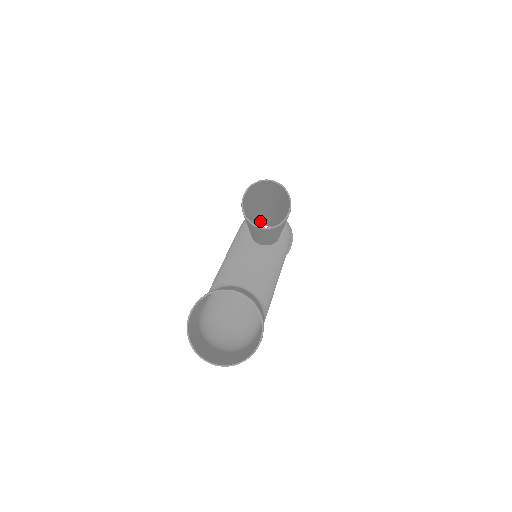
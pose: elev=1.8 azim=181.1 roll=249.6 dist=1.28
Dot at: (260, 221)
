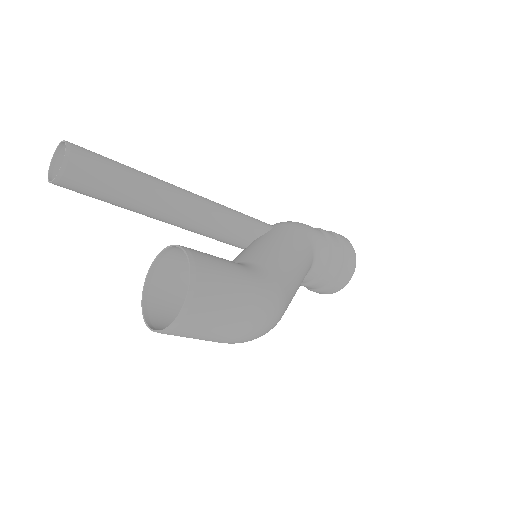
Dot at: occluded
